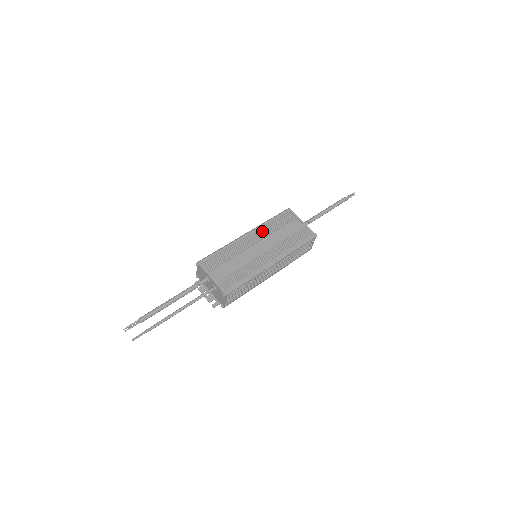
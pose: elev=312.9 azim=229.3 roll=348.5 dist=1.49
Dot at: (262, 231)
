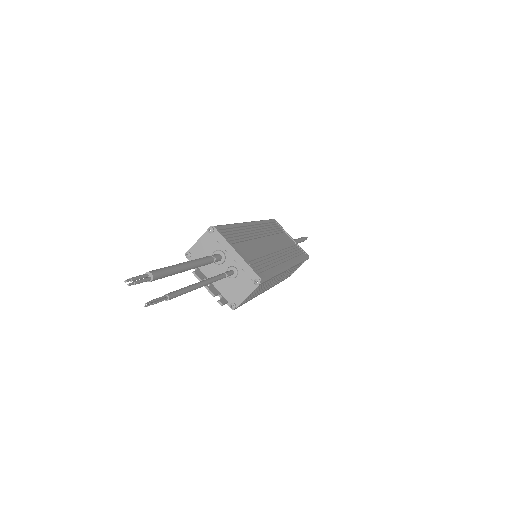
Dot at: (263, 227)
